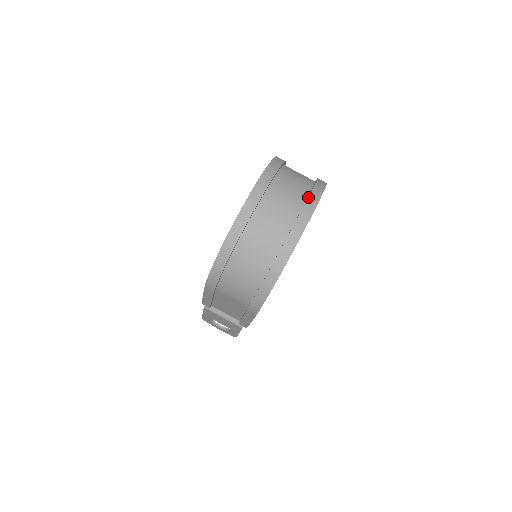
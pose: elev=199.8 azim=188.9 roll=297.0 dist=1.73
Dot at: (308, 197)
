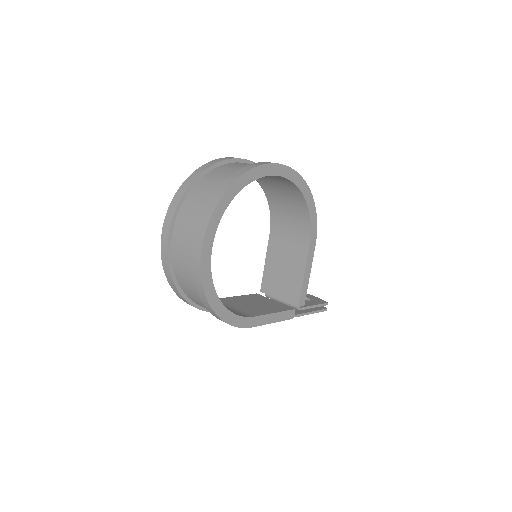
Dot at: (200, 221)
